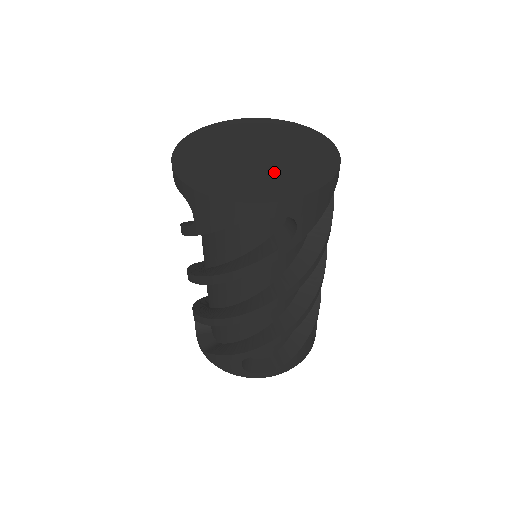
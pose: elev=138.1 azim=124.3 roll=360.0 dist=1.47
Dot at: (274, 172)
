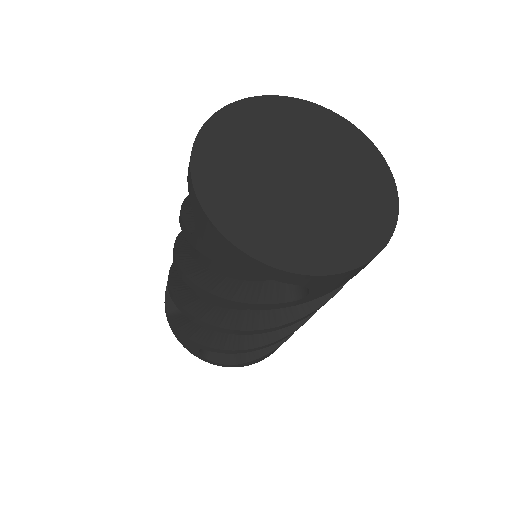
Dot at: (311, 218)
